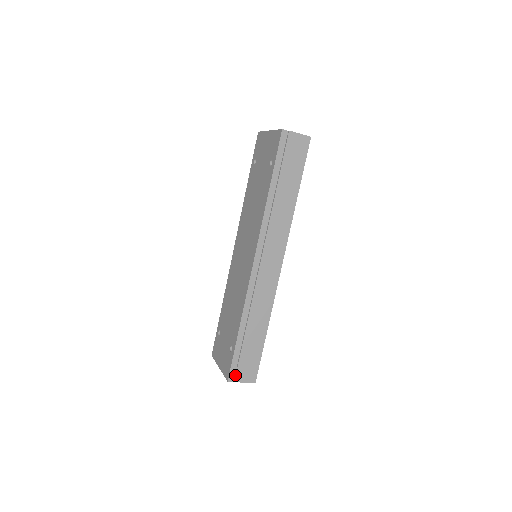
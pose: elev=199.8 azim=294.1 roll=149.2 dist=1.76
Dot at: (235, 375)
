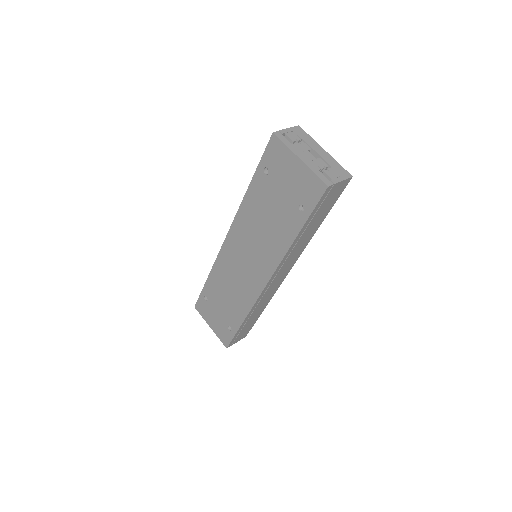
Dot at: (233, 343)
